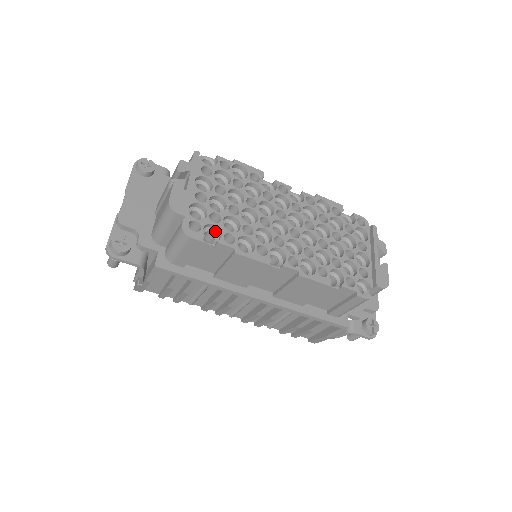
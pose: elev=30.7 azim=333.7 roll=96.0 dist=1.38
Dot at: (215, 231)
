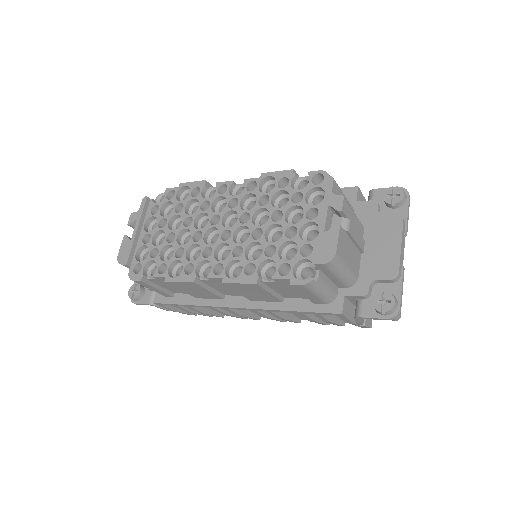
Dot at: occluded
